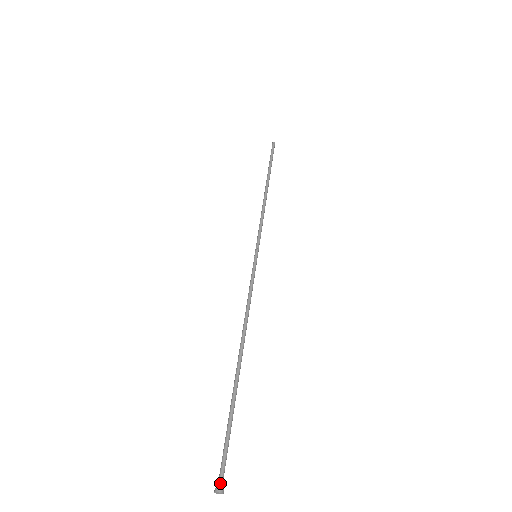
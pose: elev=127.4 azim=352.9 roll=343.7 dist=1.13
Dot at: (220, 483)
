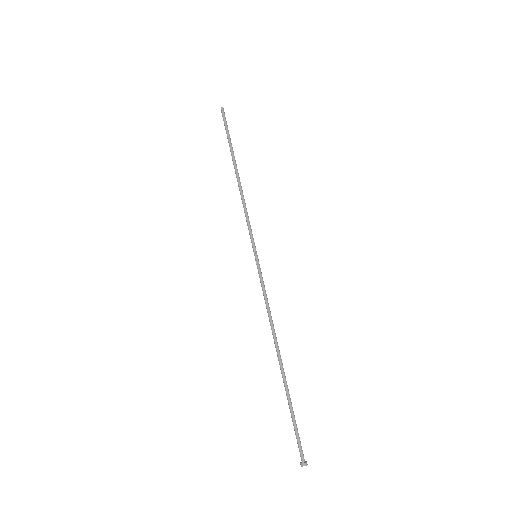
Dot at: (304, 459)
